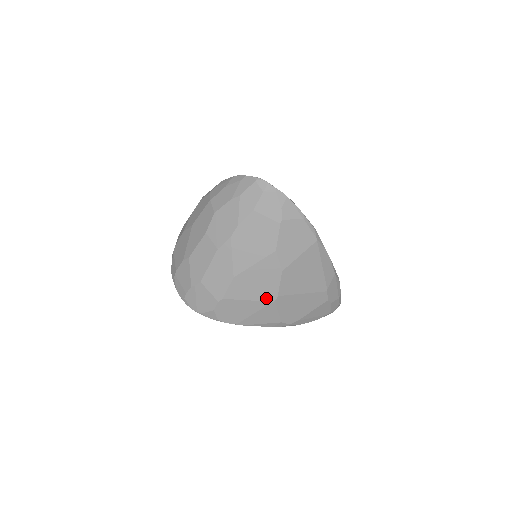
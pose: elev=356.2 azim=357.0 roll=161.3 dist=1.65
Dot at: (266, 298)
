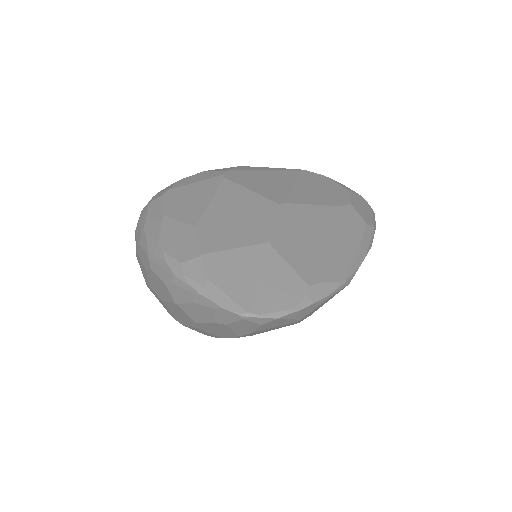
Dot at: occluded
